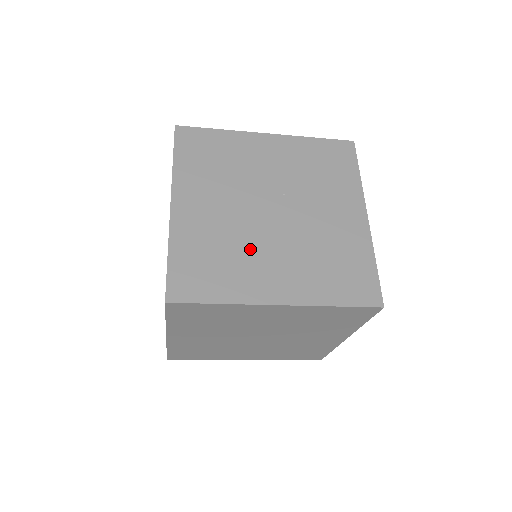
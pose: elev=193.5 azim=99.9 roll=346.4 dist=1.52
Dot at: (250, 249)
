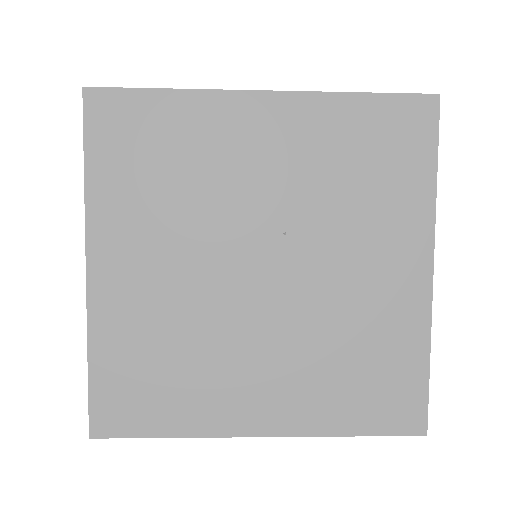
Dot at: (219, 345)
